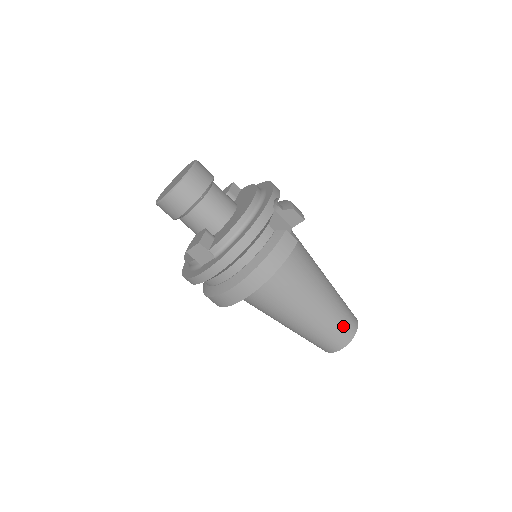
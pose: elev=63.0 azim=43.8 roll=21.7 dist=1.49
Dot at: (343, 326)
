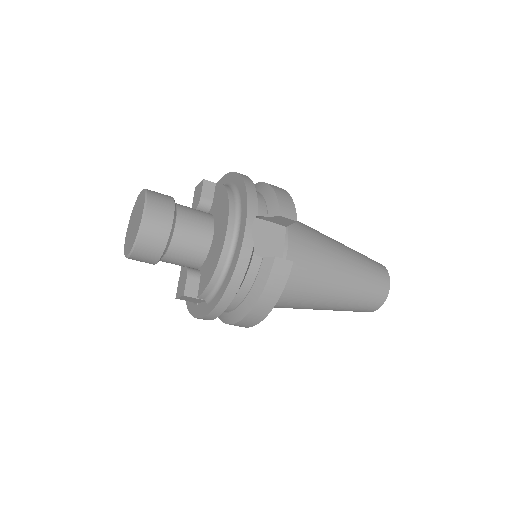
Dot at: (372, 295)
